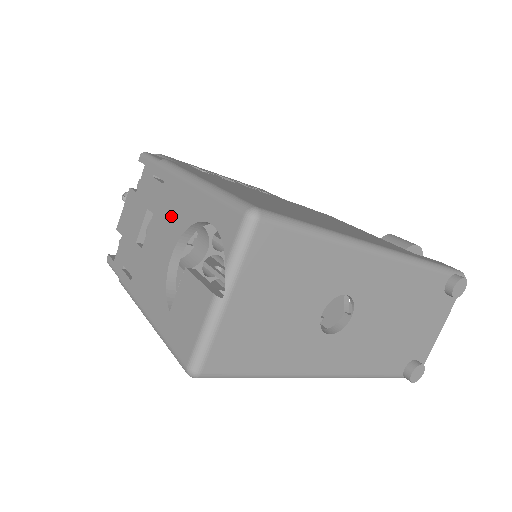
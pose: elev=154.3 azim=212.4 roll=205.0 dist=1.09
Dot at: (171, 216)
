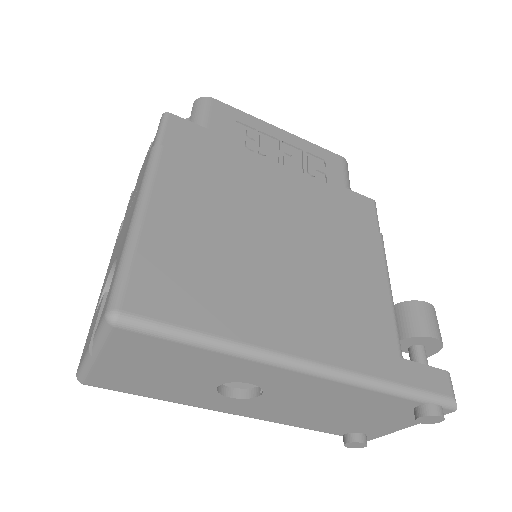
Dot at: (126, 225)
